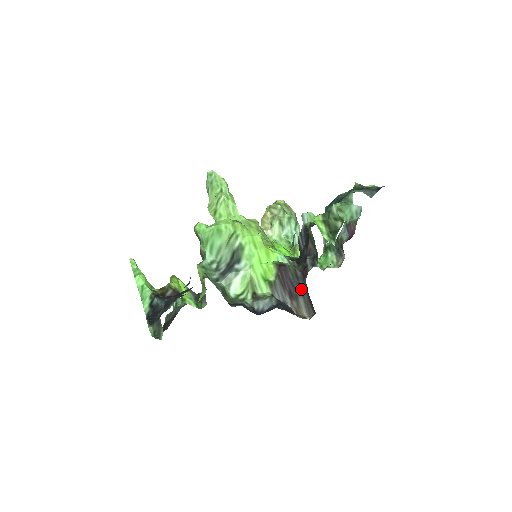
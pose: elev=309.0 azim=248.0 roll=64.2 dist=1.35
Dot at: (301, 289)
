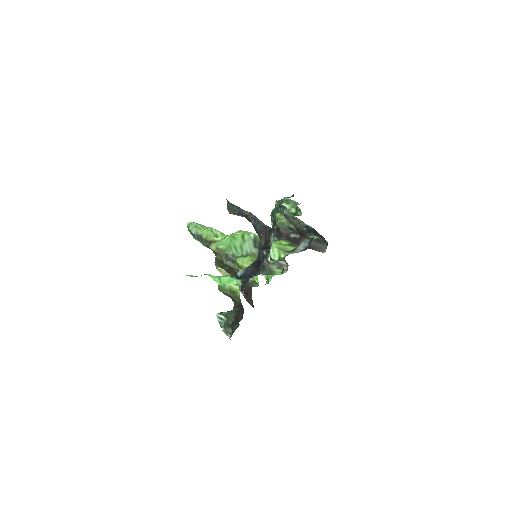
Dot at: occluded
